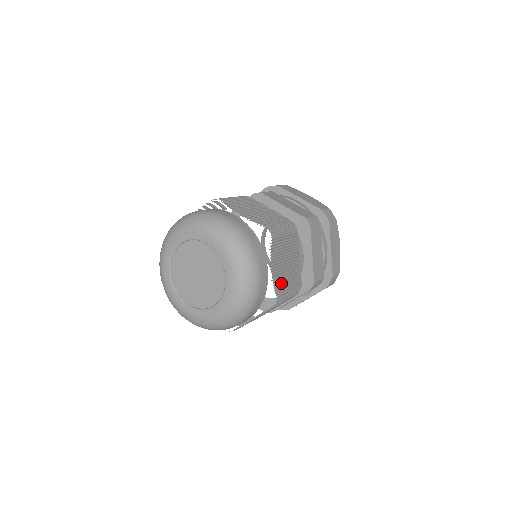
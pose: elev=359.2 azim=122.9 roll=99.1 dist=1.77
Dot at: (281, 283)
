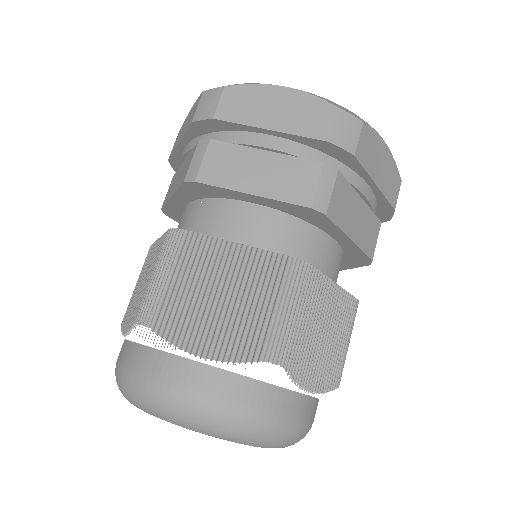
Dot at: (332, 366)
